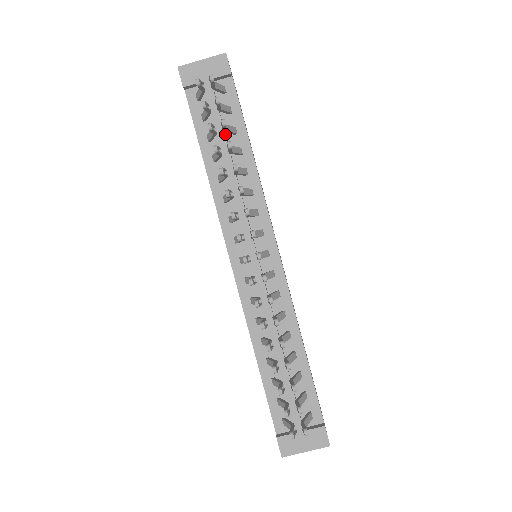
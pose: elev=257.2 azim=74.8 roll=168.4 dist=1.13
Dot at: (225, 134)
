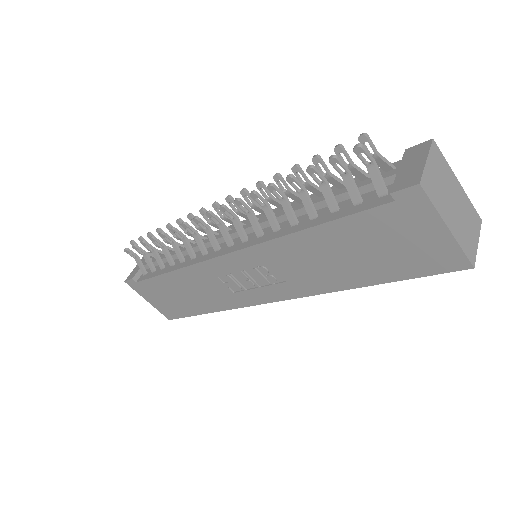
Dot at: occluded
